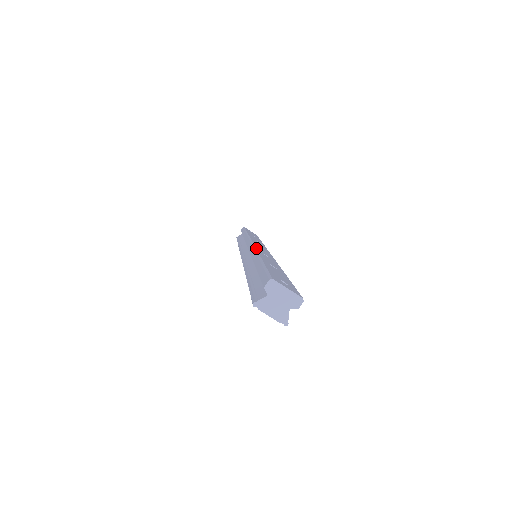
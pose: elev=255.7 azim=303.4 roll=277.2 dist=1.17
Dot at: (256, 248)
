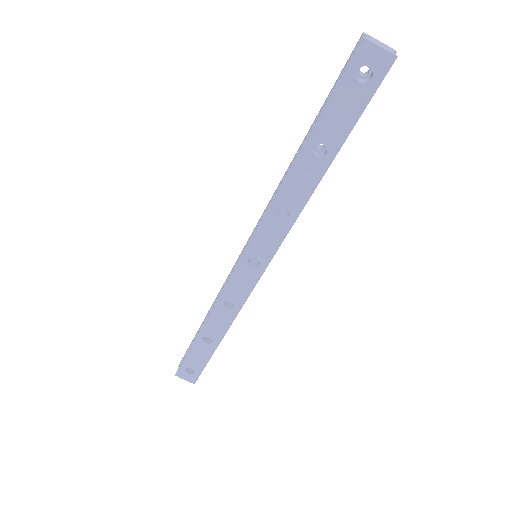
Dot at: occluded
